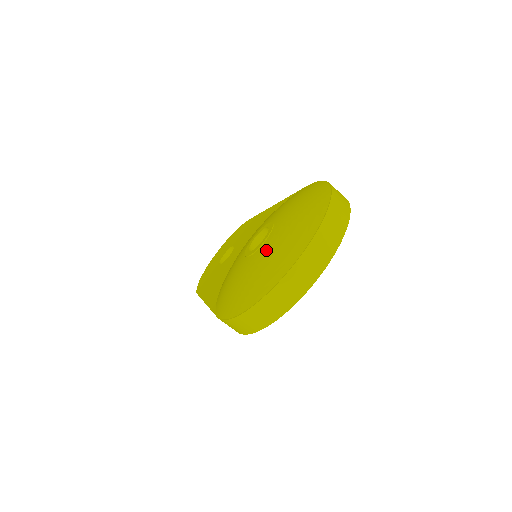
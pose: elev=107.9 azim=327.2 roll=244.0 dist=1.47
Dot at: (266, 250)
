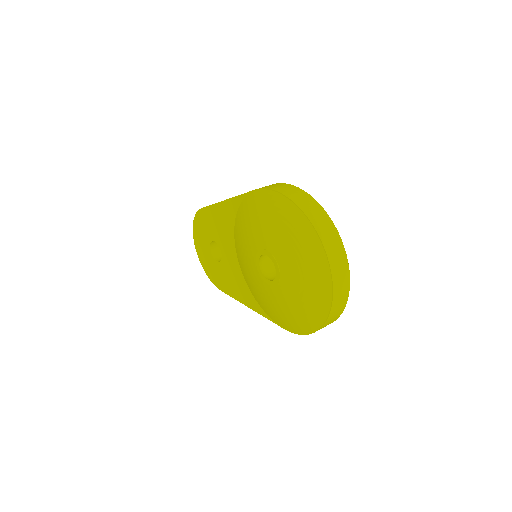
Dot at: (291, 284)
